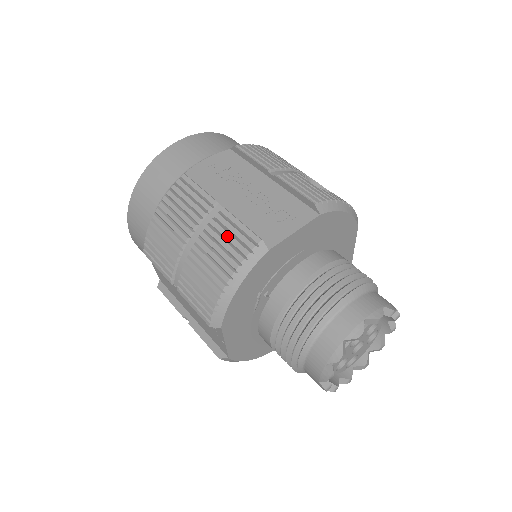
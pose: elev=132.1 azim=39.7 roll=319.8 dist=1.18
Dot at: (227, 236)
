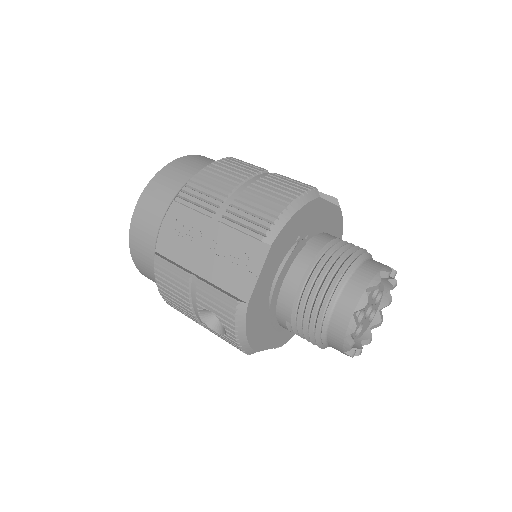
Dot at: (285, 182)
